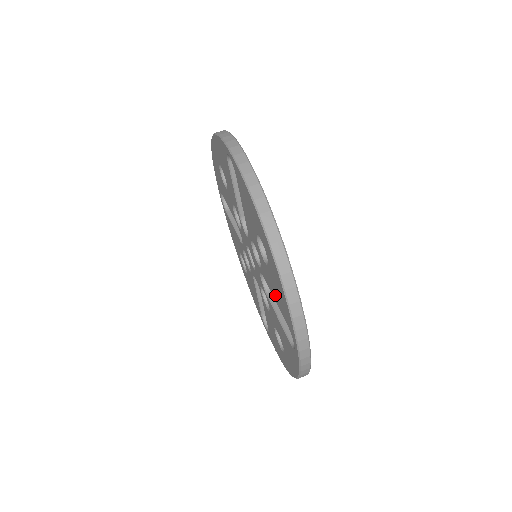
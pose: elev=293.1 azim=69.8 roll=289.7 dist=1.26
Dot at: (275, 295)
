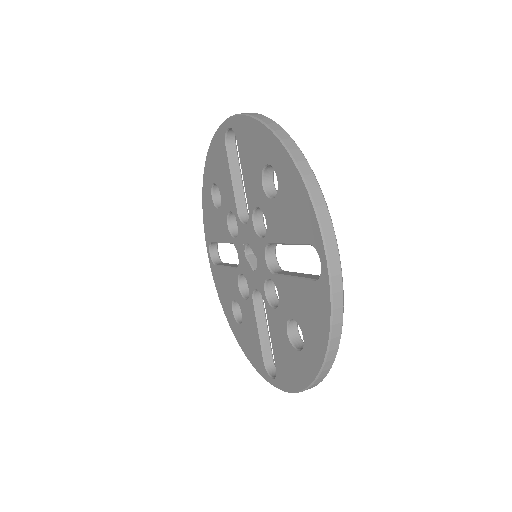
Dot at: (288, 228)
